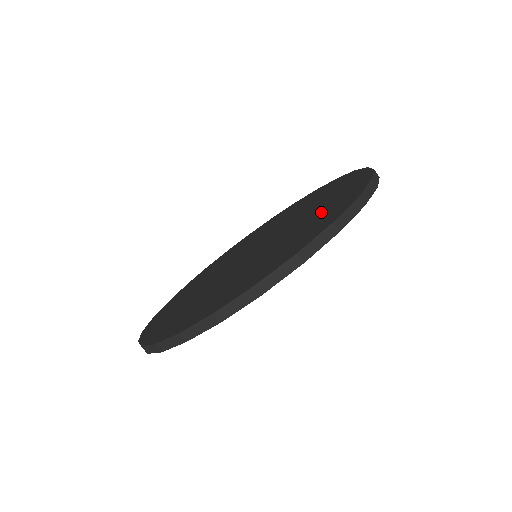
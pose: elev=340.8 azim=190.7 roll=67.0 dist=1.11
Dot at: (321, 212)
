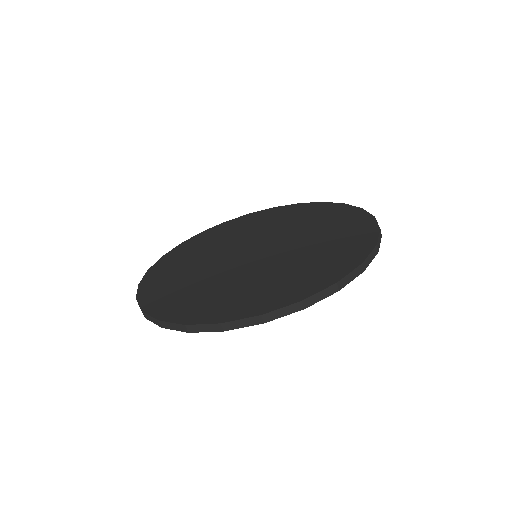
Dot at: (270, 285)
